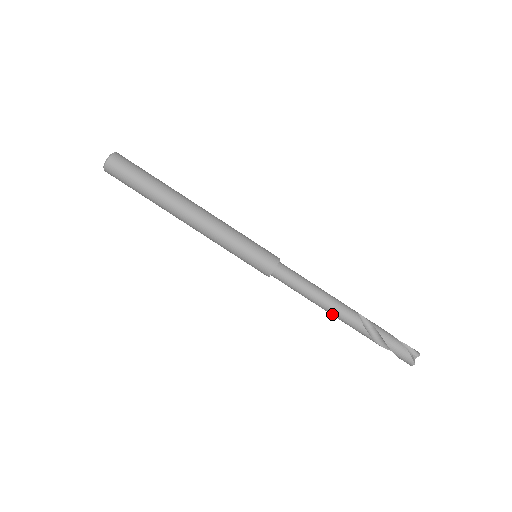
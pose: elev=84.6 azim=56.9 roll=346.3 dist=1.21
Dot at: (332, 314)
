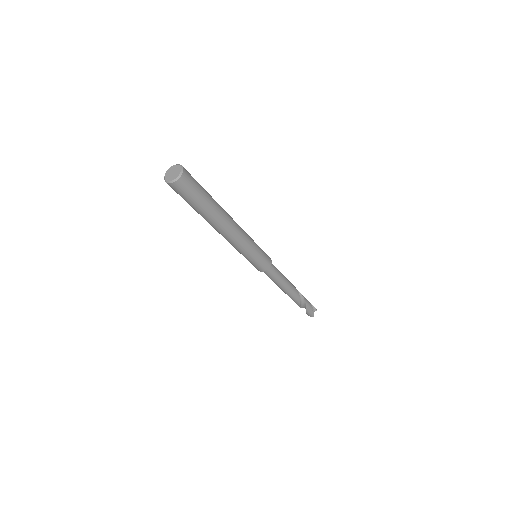
Dot at: (285, 292)
